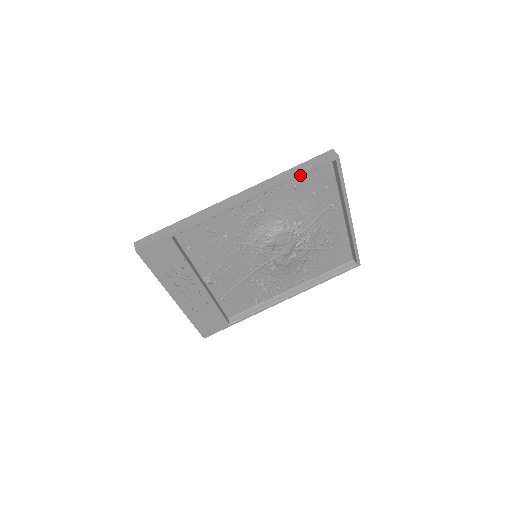
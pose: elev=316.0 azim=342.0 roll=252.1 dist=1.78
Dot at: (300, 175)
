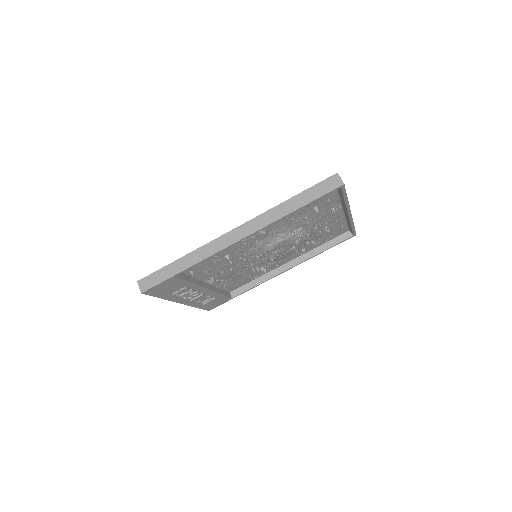
Dot at: (303, 207)
